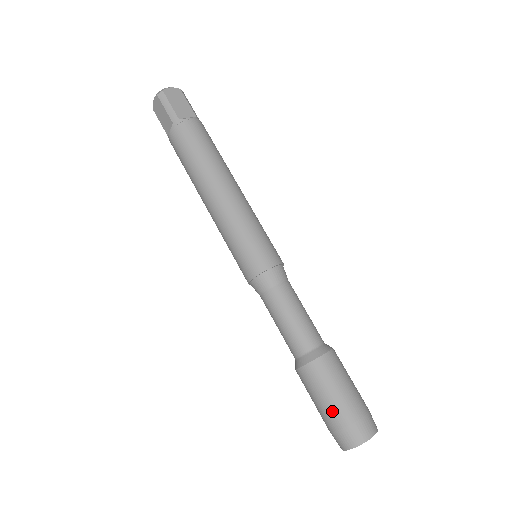
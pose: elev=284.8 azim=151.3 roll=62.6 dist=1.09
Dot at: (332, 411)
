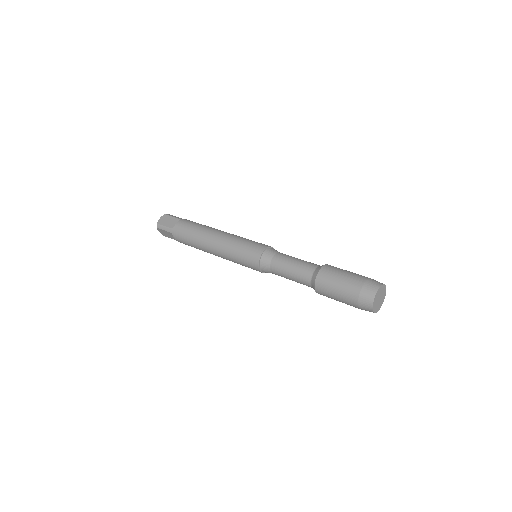
Dot at: (346, 297)
